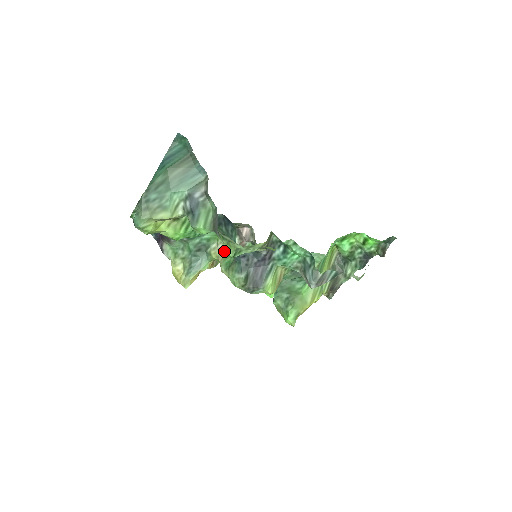
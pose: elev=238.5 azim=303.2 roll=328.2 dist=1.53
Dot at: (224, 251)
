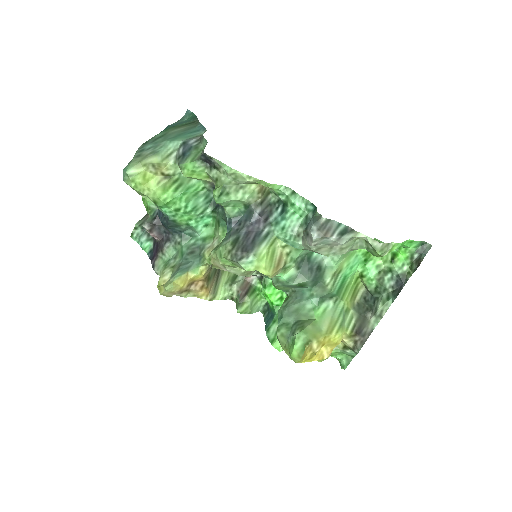
Dot at: (218, 243)
